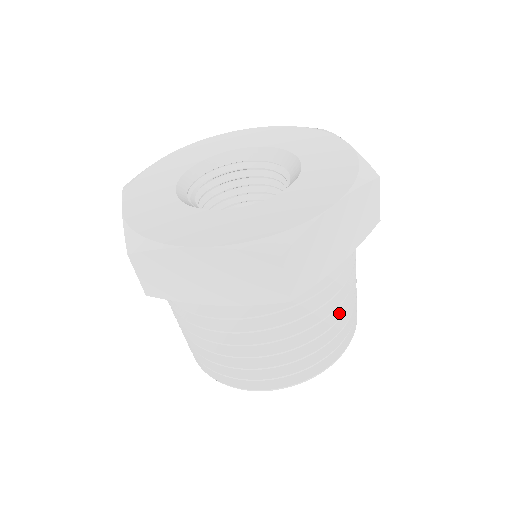
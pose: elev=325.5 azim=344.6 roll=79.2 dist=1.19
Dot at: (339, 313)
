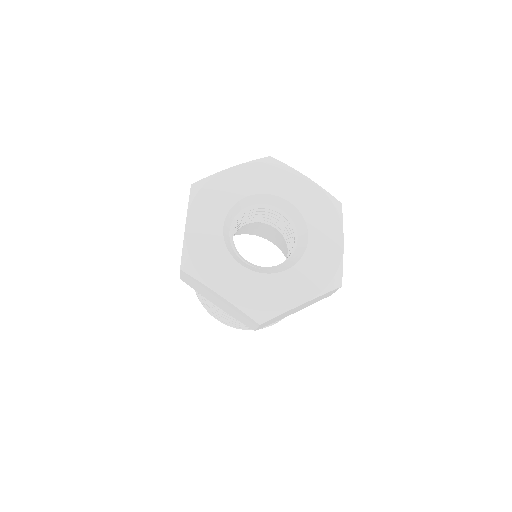
Dot at: occluded
